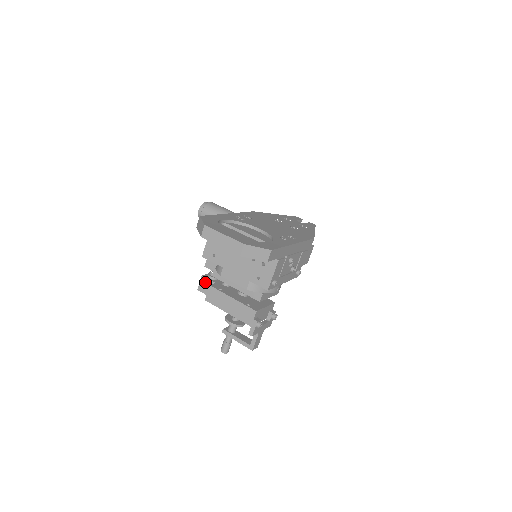
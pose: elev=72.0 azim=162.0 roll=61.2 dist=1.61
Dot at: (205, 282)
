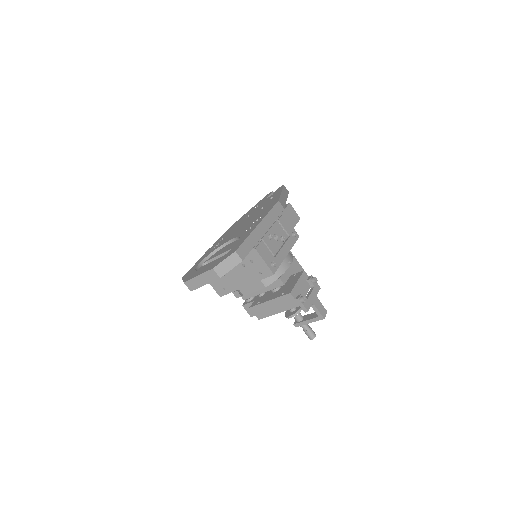
Dot at: (248, 307)
